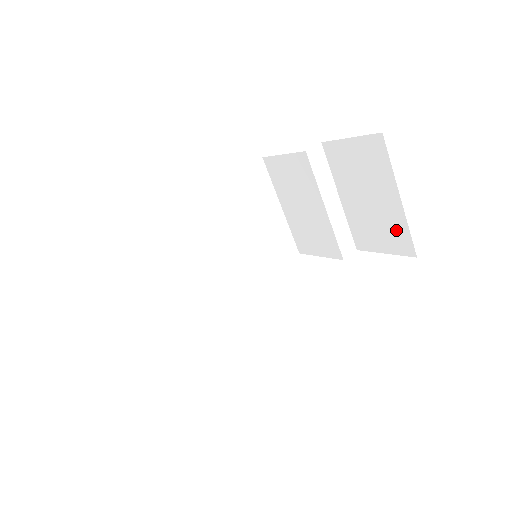
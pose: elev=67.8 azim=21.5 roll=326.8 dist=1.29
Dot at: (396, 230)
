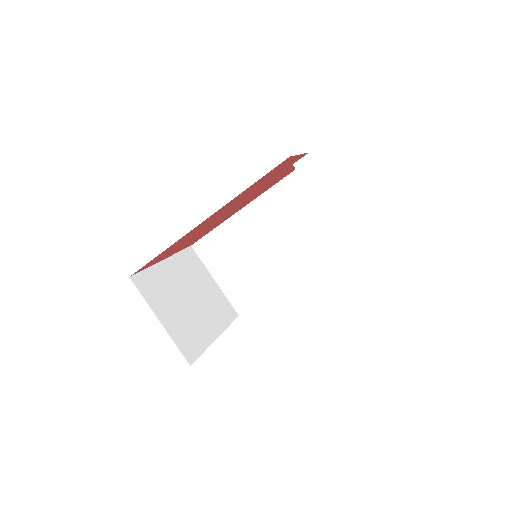
Dot at: occluded
